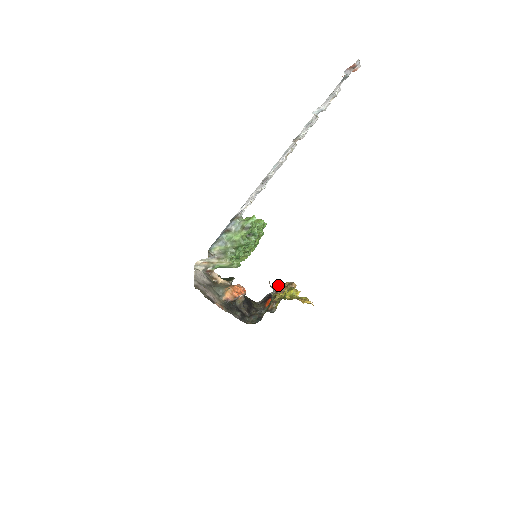
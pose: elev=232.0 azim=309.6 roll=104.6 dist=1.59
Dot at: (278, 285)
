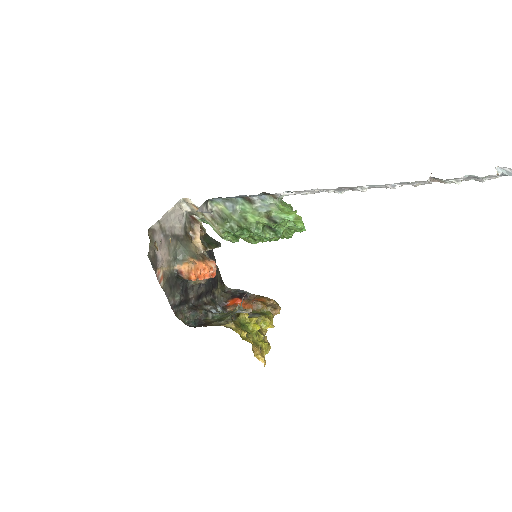
Dot at: (249, 310)
